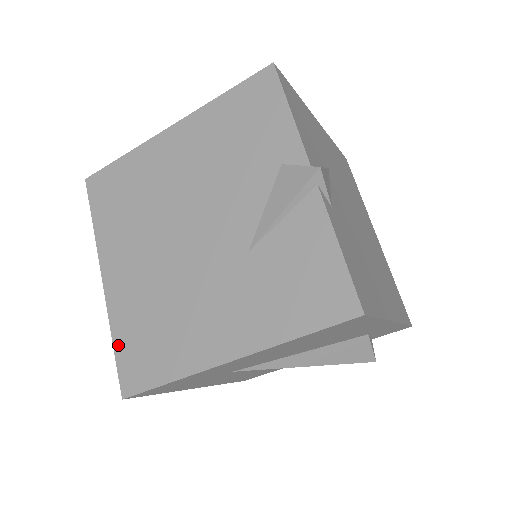
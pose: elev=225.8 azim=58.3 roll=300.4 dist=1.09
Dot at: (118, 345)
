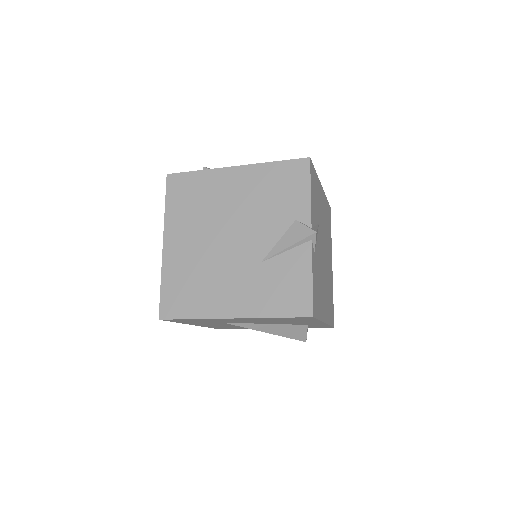
Dot at: (164, 287)
